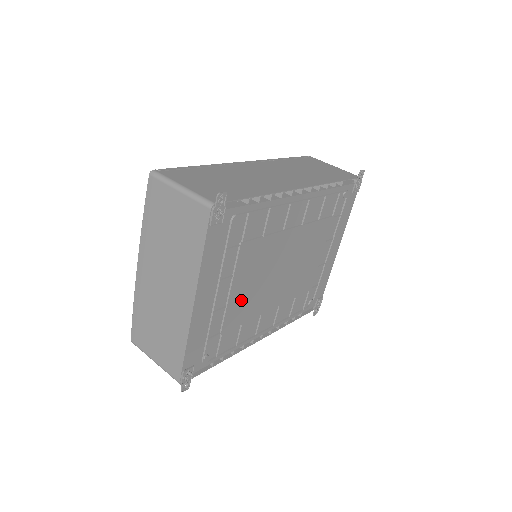
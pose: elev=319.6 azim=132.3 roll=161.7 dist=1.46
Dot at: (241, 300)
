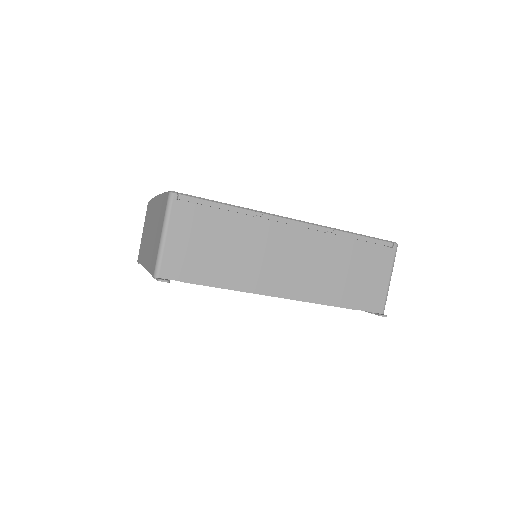
Dot at: occluded
